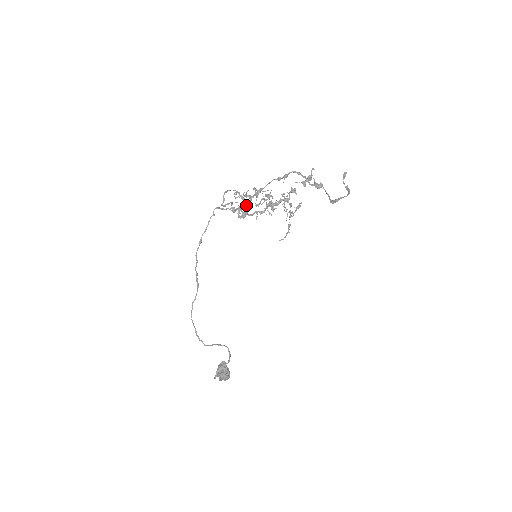
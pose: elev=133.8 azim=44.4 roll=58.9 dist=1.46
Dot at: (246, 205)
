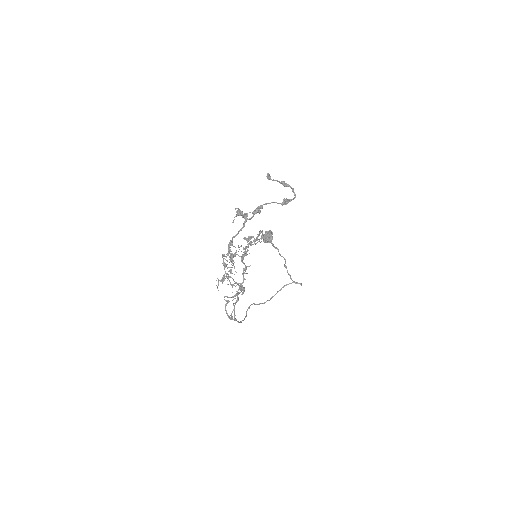
Dot at: (233, 284)
